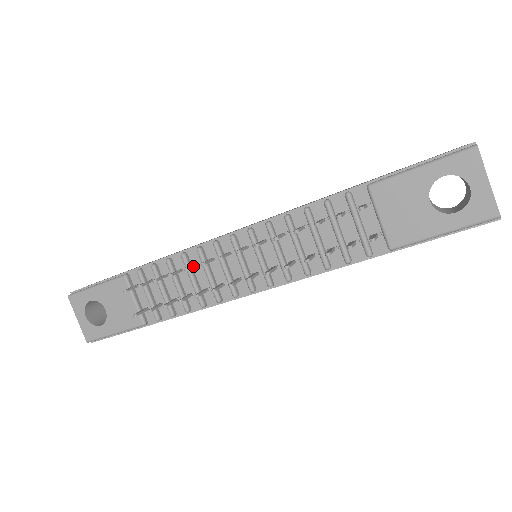
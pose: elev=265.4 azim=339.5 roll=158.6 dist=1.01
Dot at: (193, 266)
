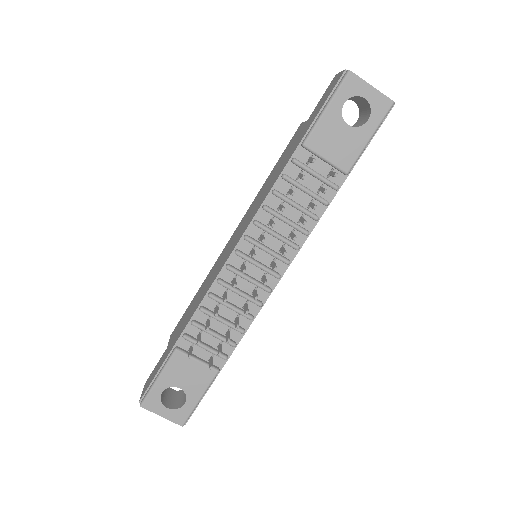
Dot at: (226, 295)
